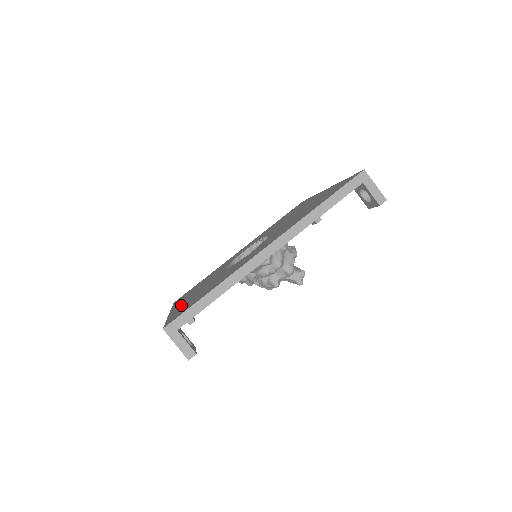
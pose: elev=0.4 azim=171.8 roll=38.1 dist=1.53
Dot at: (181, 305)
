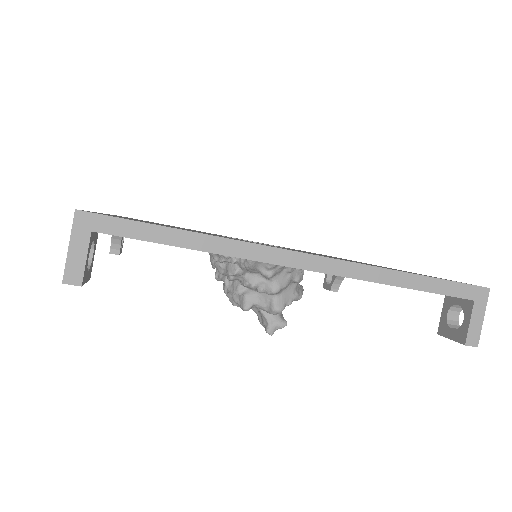
Dot at: occluded
